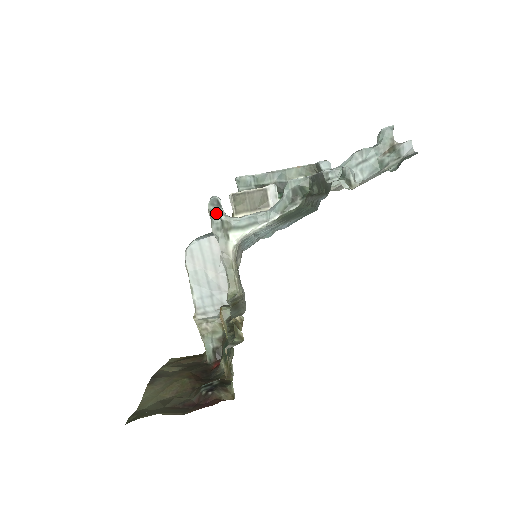
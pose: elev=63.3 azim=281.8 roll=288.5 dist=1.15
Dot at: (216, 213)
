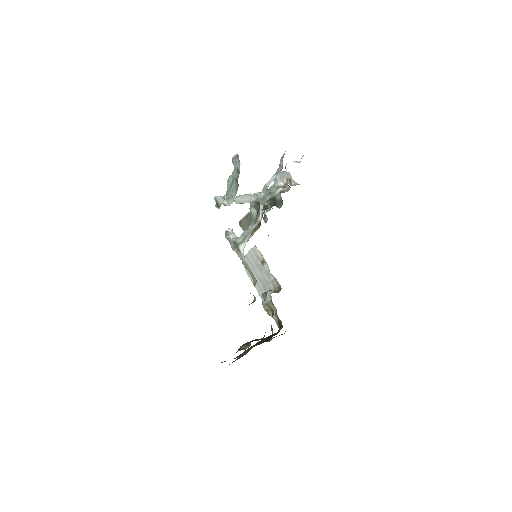
Dot at: (231, 239)
